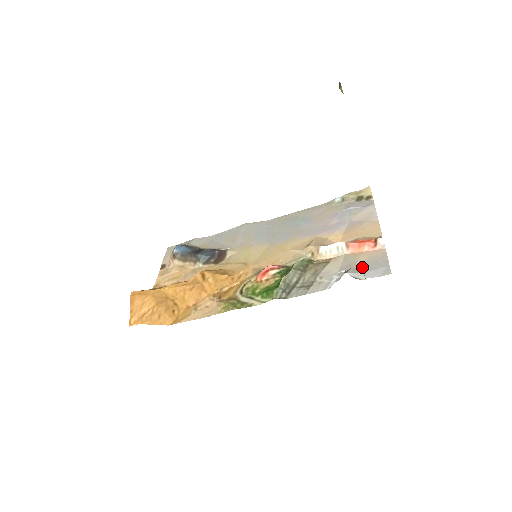
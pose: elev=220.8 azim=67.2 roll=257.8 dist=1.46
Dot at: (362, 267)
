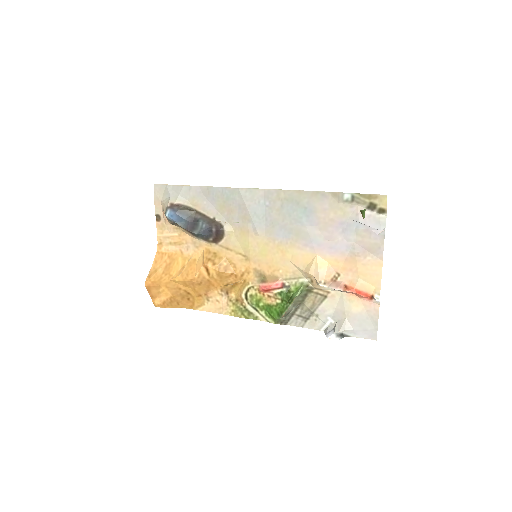
Dot at: (354, 322)
